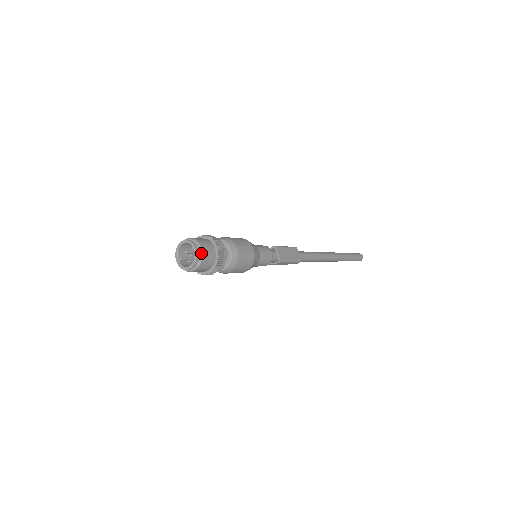
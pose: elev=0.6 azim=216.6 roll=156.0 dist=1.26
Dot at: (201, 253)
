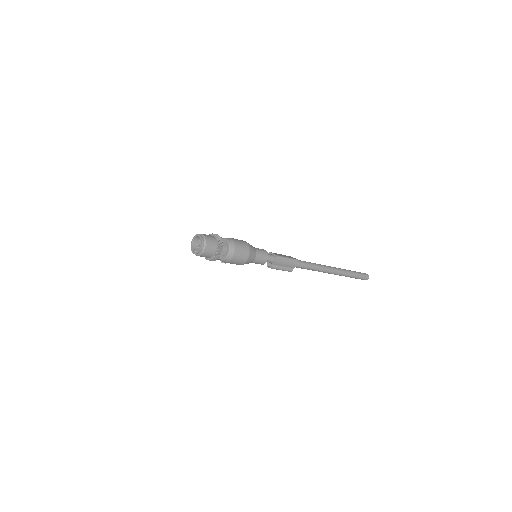
Dot at: (203, 235)
